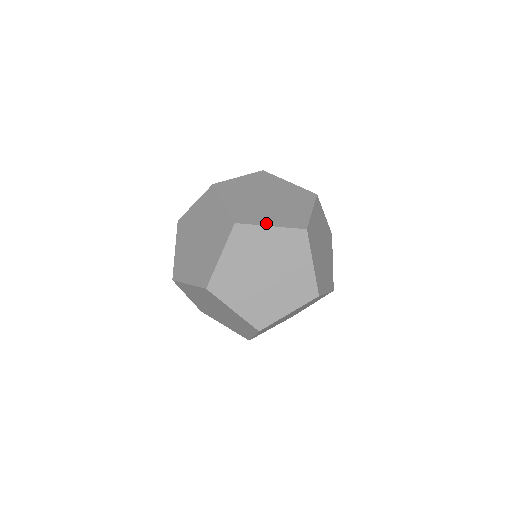
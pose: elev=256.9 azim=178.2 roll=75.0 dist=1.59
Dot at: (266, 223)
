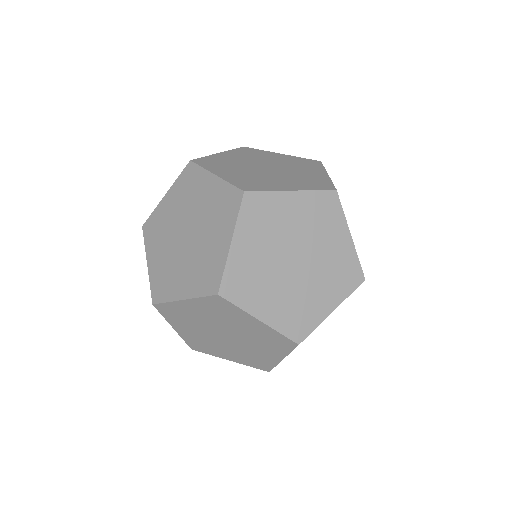
Dot at: (284, 188)
